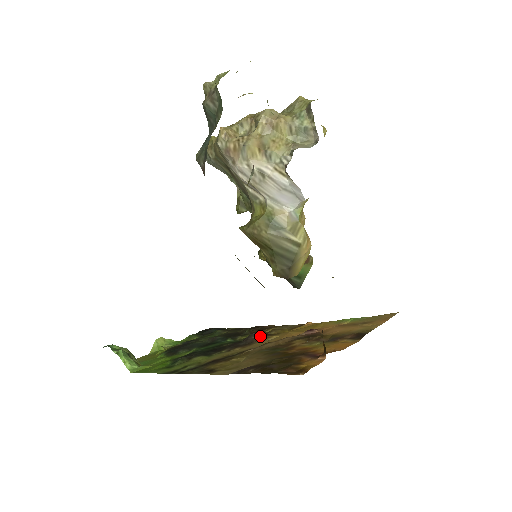
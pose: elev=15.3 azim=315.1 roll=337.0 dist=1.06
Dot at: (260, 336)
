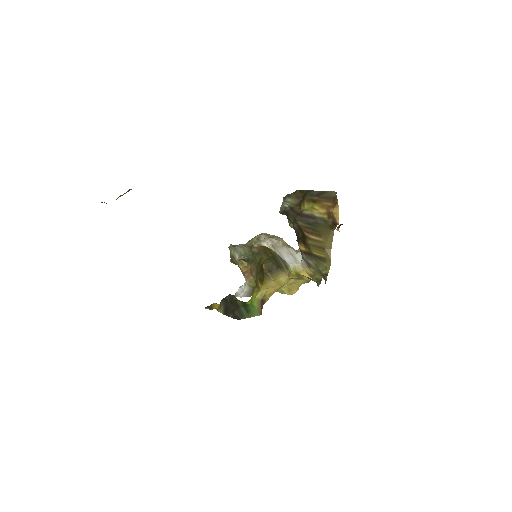
Dot at: occluded
